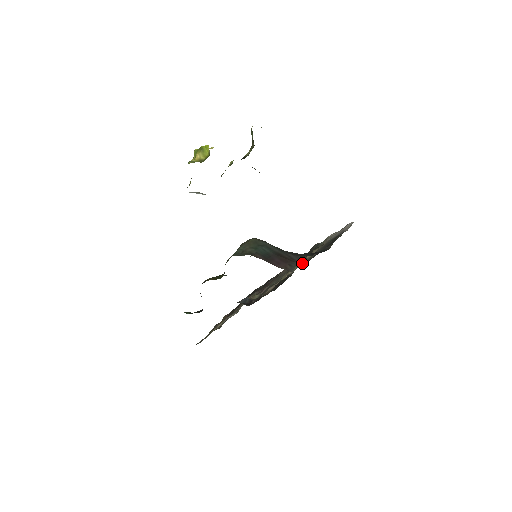
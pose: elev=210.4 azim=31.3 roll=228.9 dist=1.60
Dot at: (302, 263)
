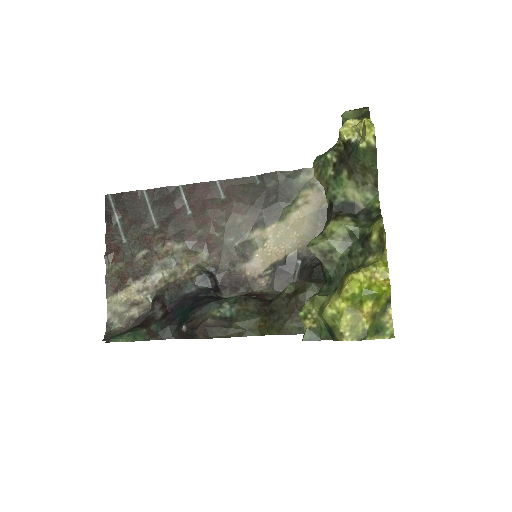
Dot at: (296, 231)
